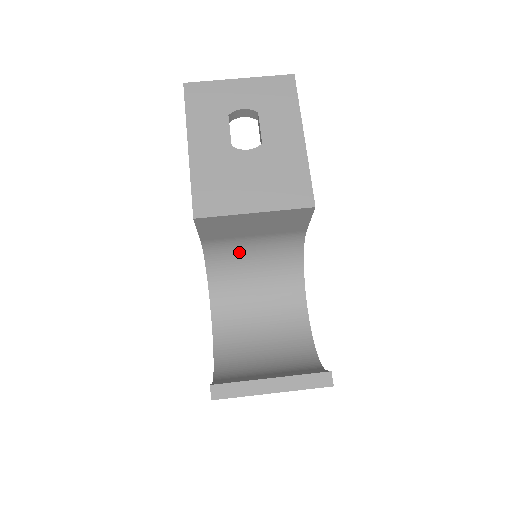
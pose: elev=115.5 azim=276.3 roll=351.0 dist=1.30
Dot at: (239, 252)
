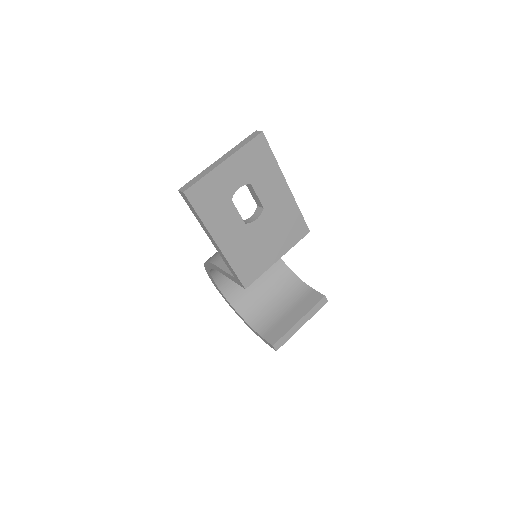
Dot at: occluded
